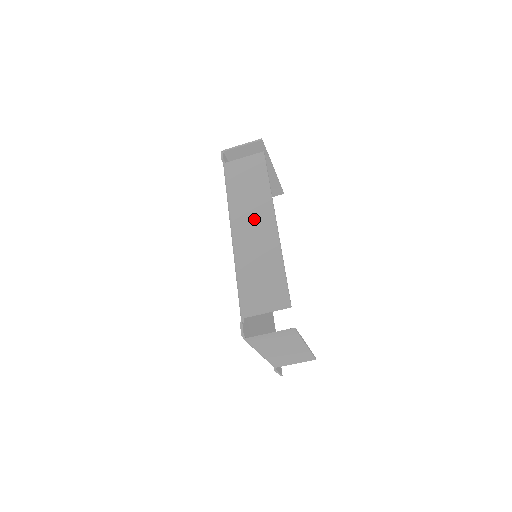
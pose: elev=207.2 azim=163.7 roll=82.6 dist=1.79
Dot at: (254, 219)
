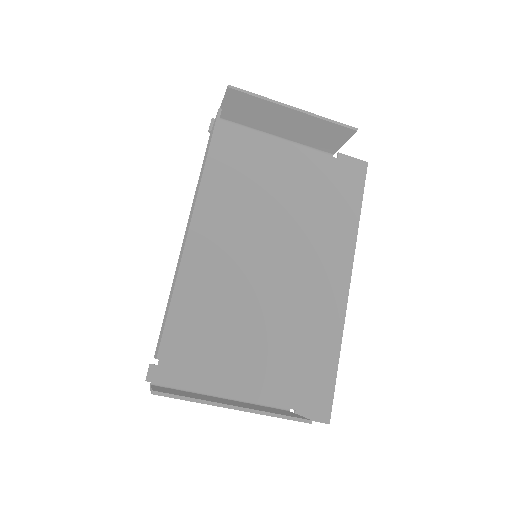
Dot at: (189, 220)
